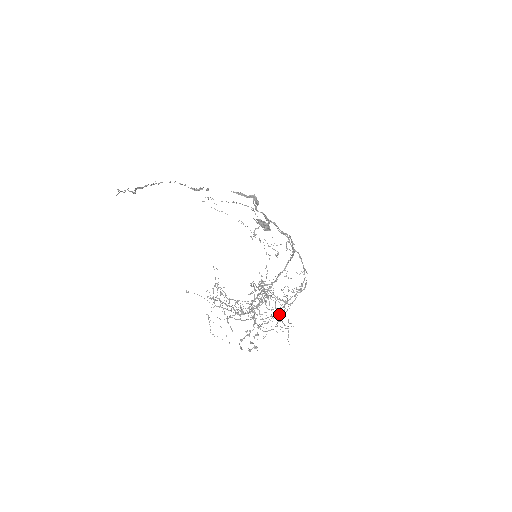
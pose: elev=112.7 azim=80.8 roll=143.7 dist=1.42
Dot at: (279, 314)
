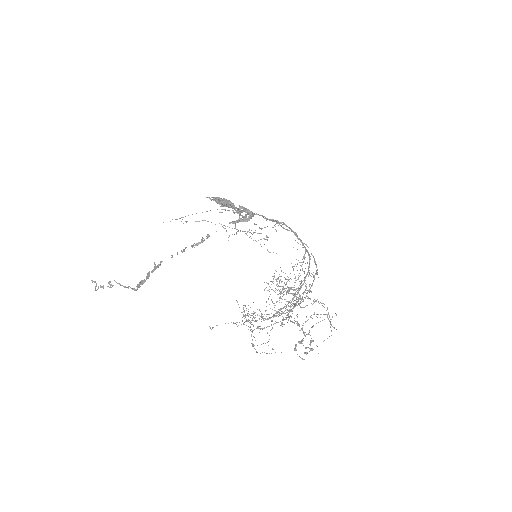
Dot at: occluded
